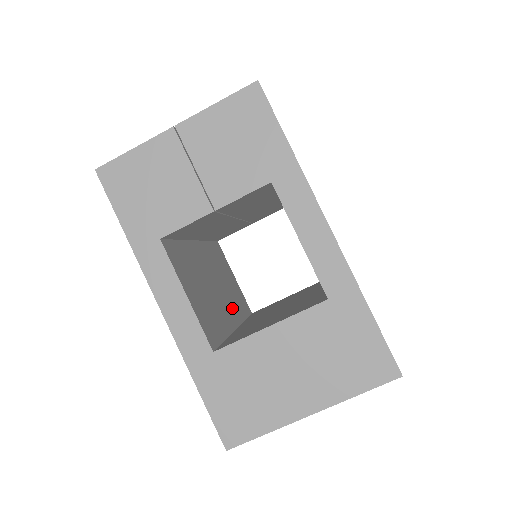
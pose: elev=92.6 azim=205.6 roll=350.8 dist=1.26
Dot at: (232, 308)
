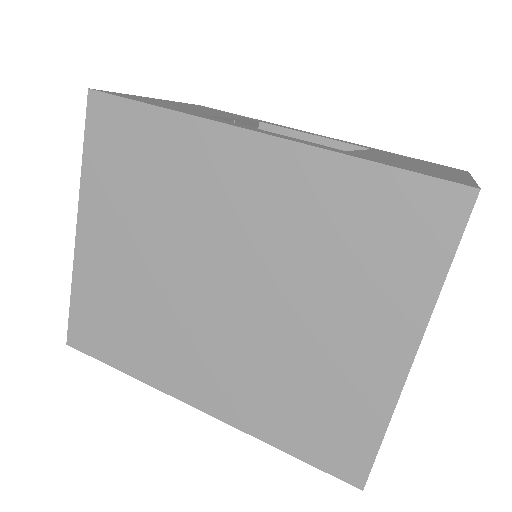
Dot at: occluded
